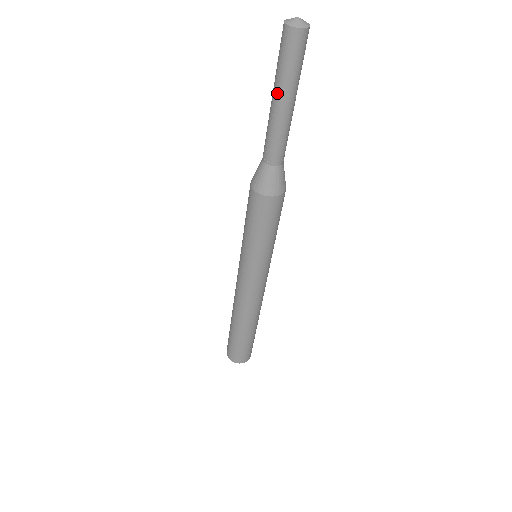
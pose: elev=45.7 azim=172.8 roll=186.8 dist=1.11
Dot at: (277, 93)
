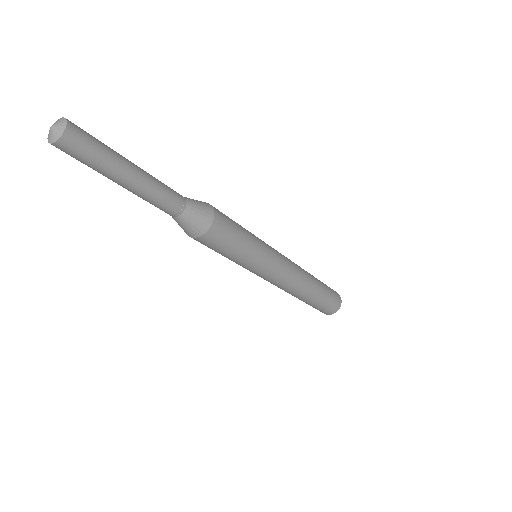
Dot at: (109, 178)
